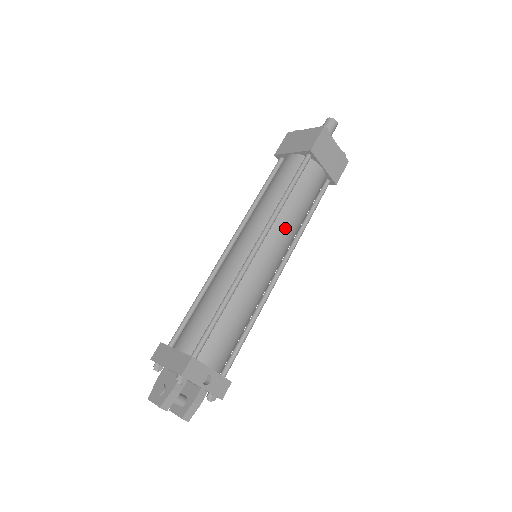
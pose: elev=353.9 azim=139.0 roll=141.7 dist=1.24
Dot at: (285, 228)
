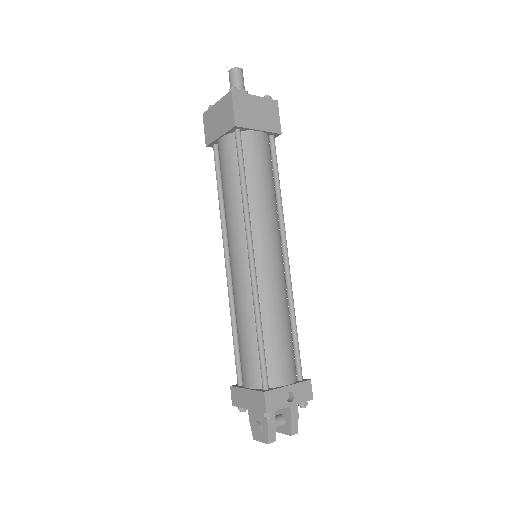
Dot at: (264, 217)
